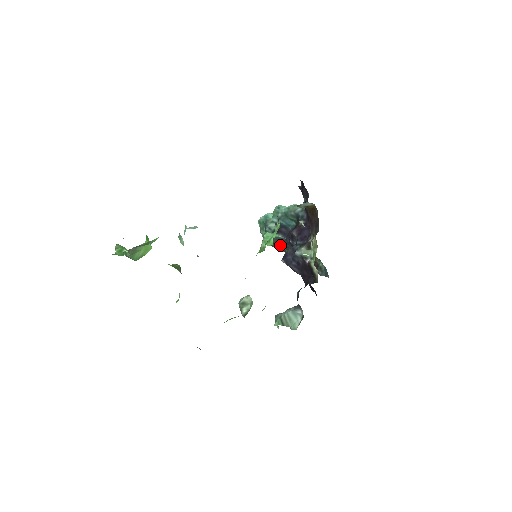
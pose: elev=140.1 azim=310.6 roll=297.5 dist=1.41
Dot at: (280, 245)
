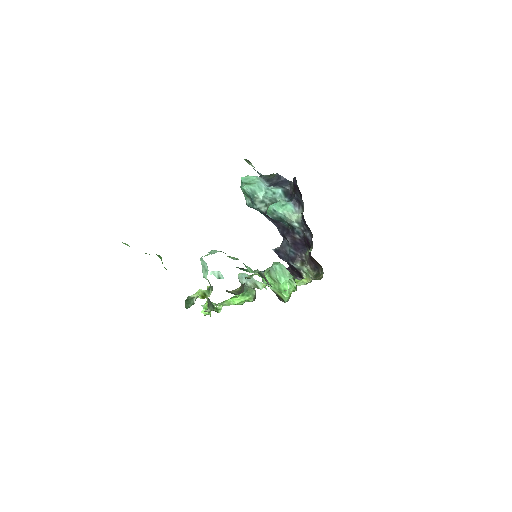
Dot at: occluded
